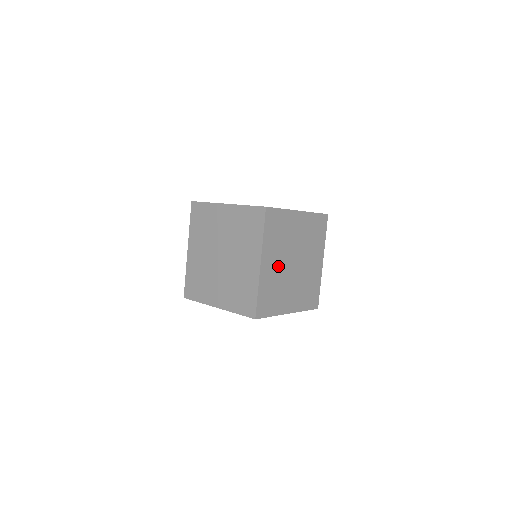
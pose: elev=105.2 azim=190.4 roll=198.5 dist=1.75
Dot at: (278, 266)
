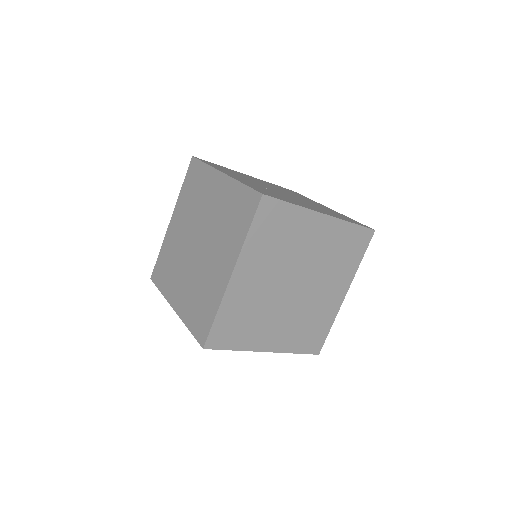
Dot at: (283, 319)
